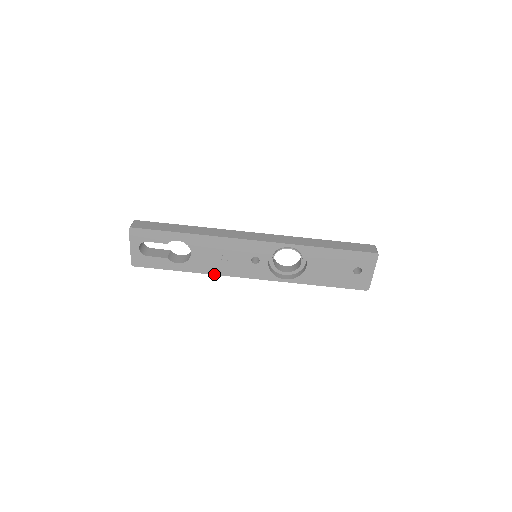
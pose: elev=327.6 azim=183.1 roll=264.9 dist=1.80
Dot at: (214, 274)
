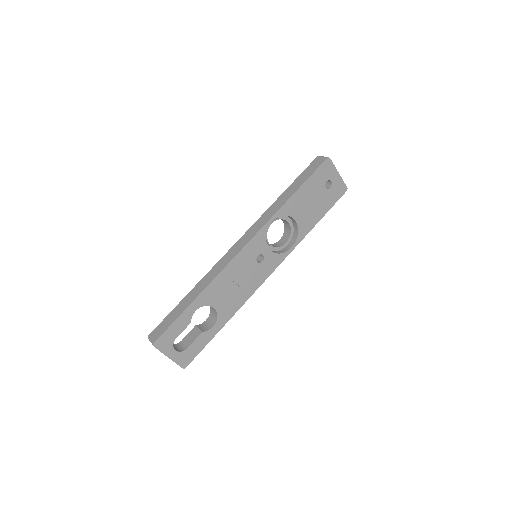
Dot at: (244, 303)
